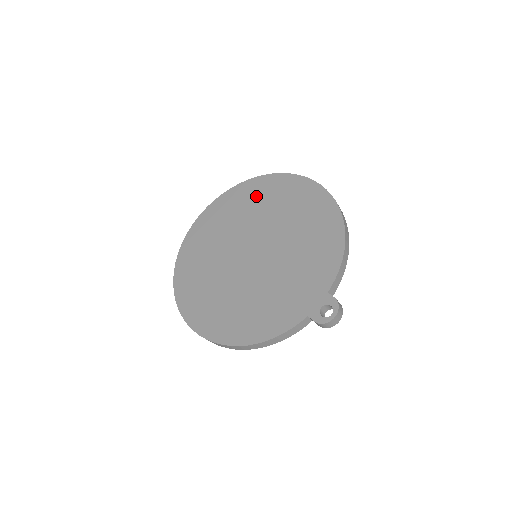
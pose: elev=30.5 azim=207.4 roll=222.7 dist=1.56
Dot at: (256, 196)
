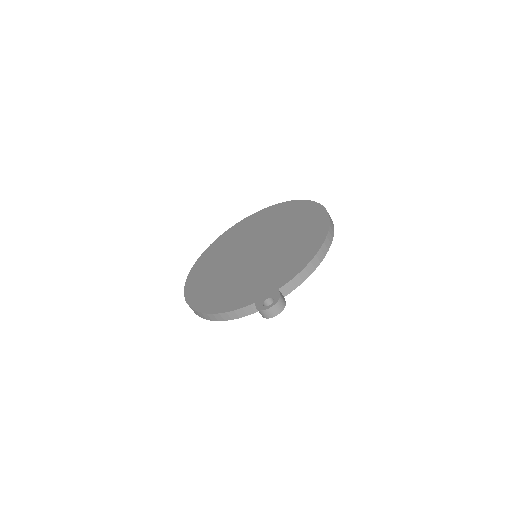
Dot at: (283, 213)
